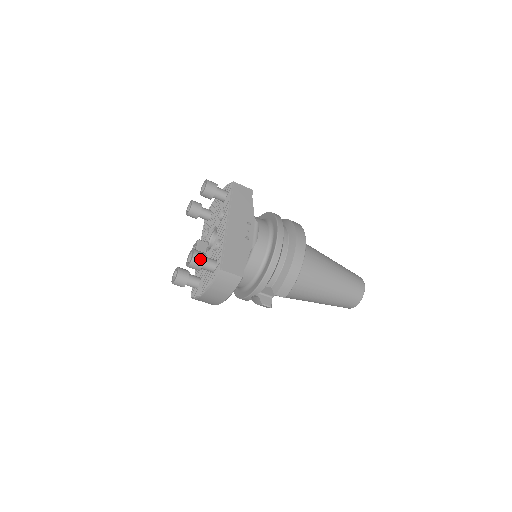
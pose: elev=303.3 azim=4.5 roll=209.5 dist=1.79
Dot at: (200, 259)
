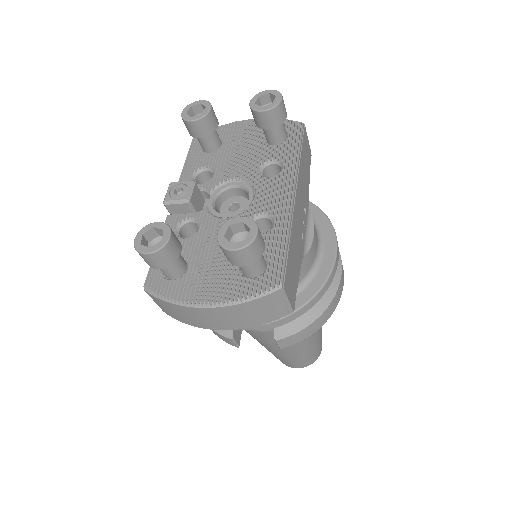
Dot at: (260, 248)
